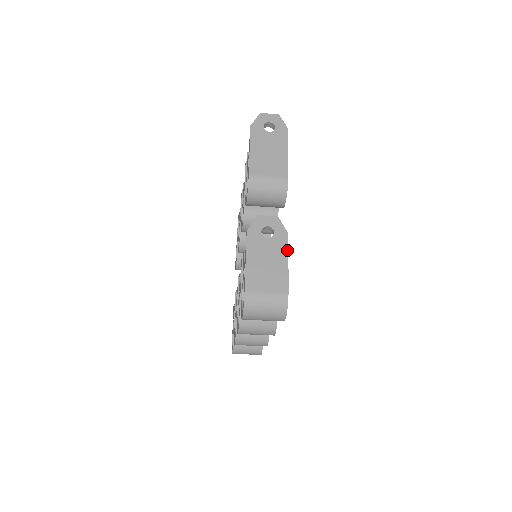
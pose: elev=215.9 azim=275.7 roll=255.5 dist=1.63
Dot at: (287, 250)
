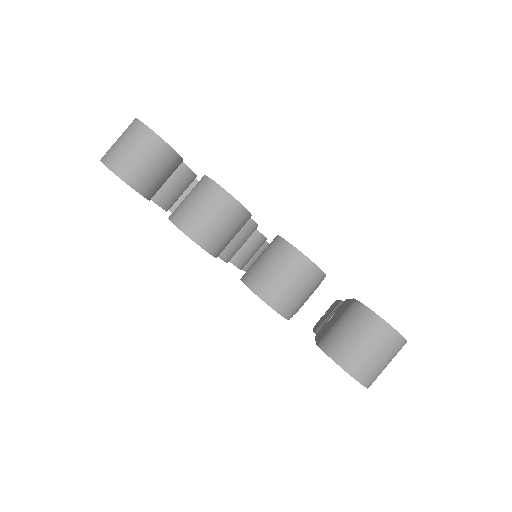
Dot at: occluded
